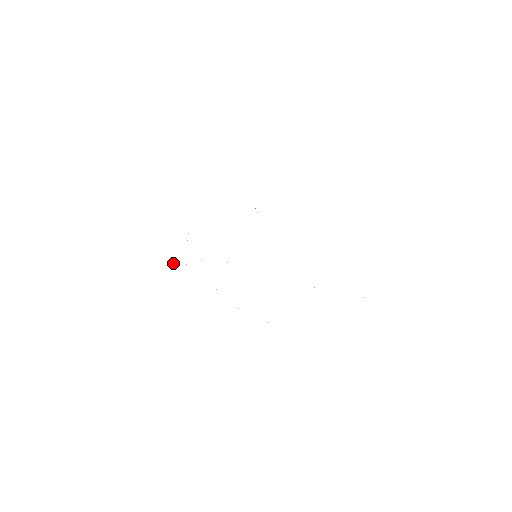
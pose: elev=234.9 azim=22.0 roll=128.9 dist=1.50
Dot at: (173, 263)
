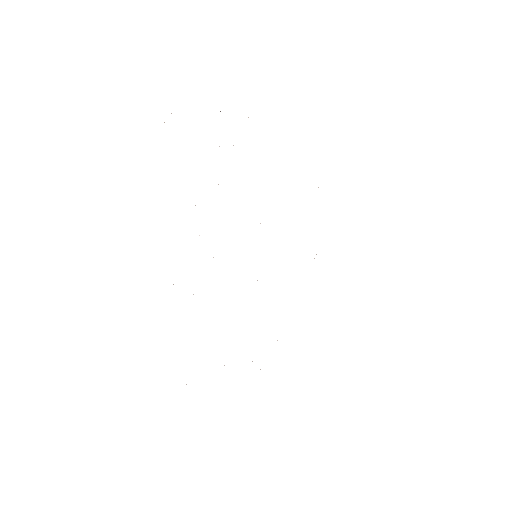
Dot at: occluded
